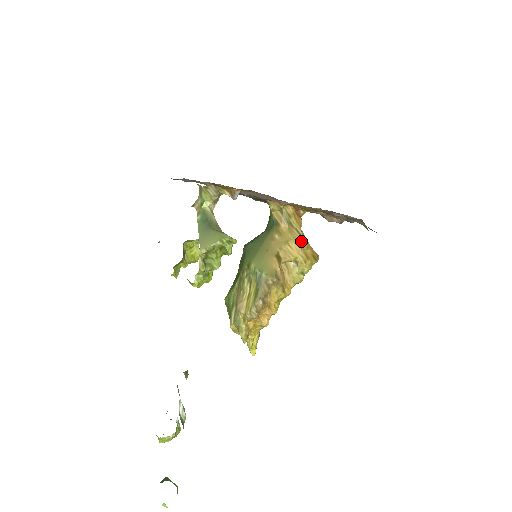
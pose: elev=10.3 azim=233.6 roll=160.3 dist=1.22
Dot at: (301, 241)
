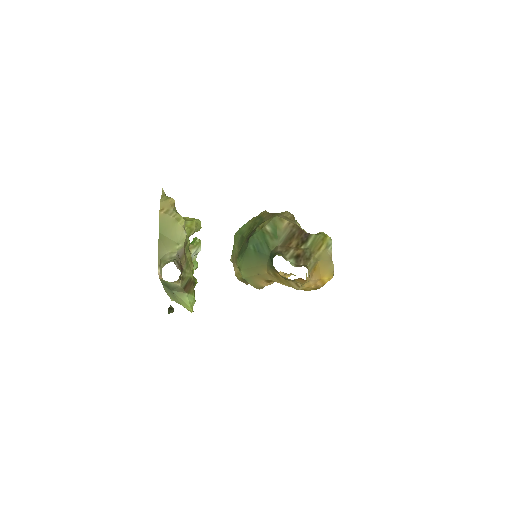
Dot at: (297, 289)
